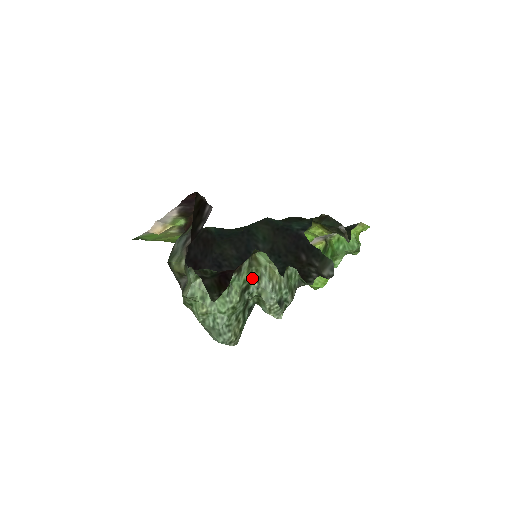
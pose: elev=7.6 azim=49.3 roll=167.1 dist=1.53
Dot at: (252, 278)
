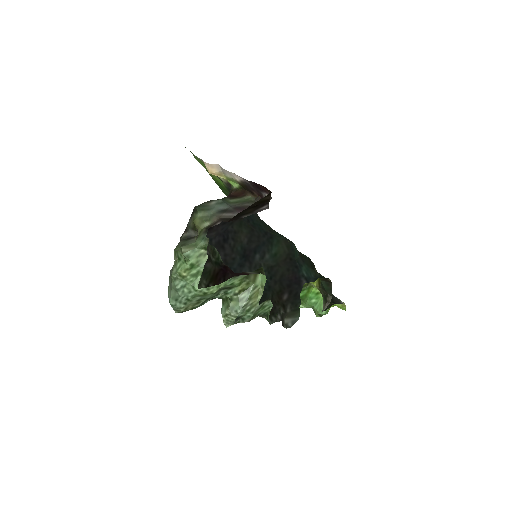
Dot at: (239, 285)
